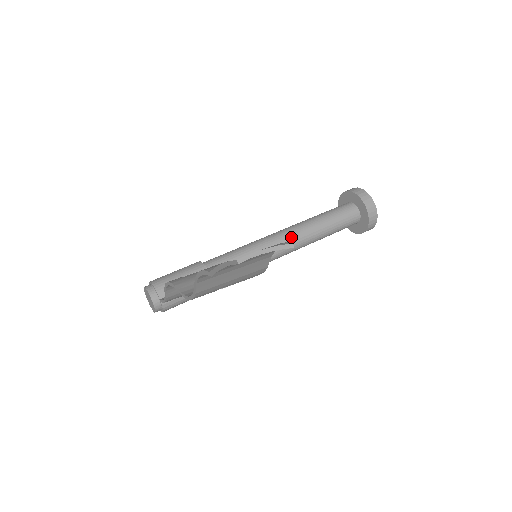
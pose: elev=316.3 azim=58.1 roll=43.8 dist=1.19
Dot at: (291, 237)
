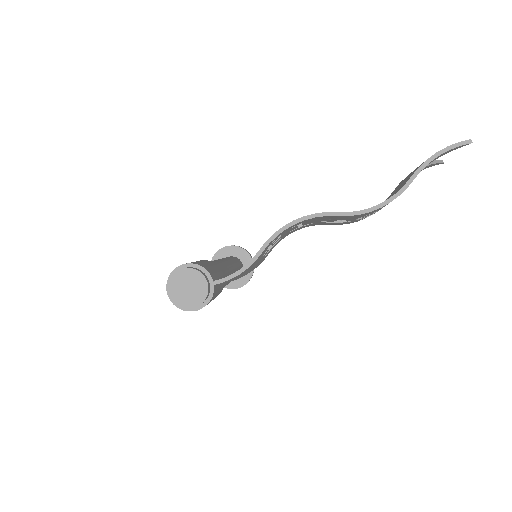
Dot at: (232, 264)
